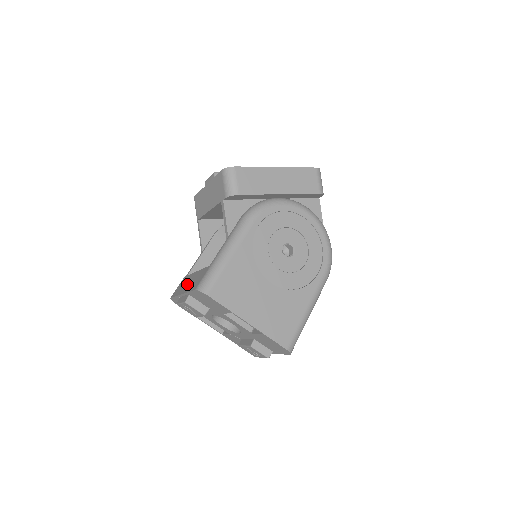
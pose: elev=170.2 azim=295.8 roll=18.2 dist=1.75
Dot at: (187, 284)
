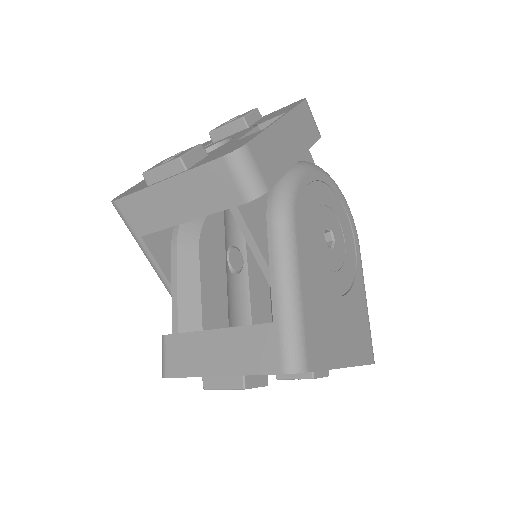
Dot at: (214, 356)
